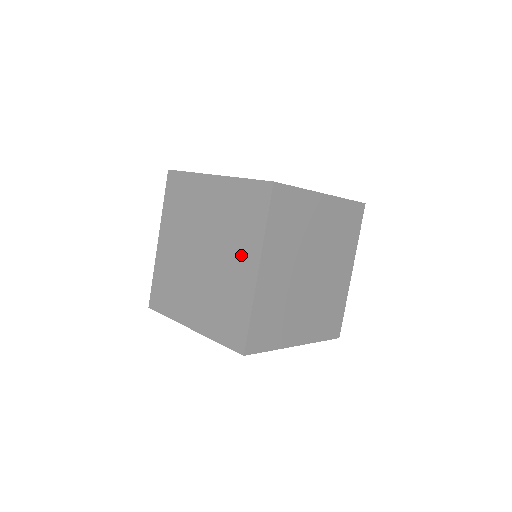
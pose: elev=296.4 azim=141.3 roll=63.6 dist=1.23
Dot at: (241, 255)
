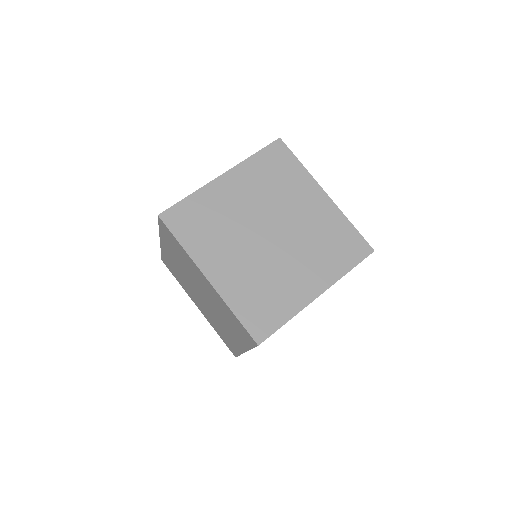
Dot at: occluded
